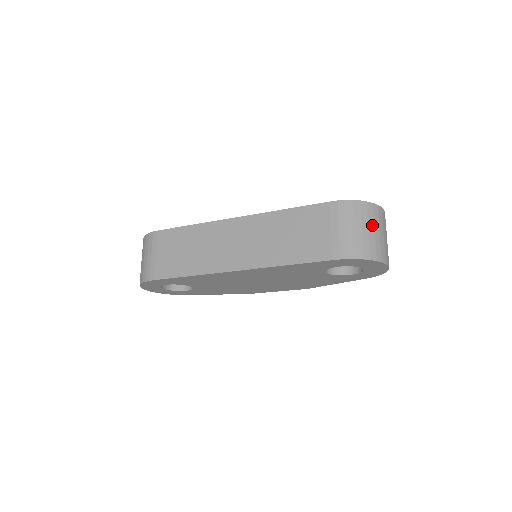
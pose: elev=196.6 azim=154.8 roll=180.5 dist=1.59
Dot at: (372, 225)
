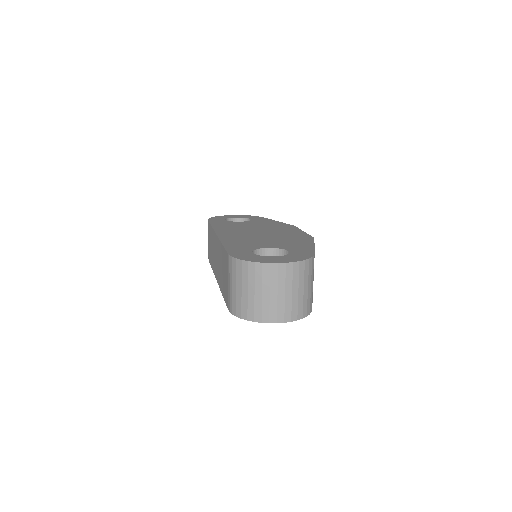
Dot at: (252, 286)
